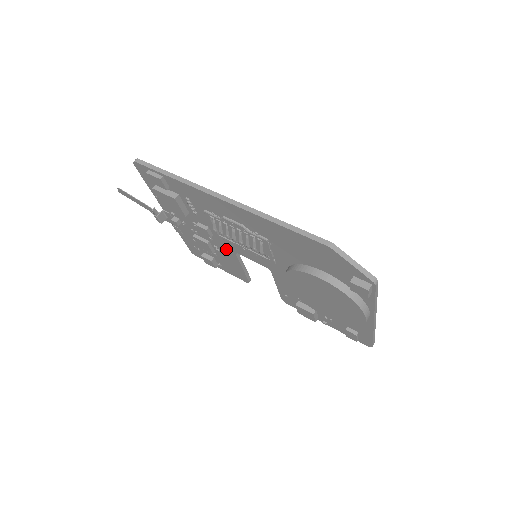
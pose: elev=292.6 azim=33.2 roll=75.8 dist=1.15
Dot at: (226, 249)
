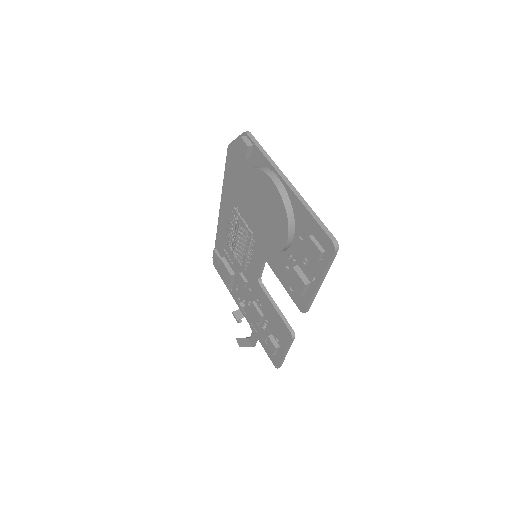
Dot at: (258, 290)
